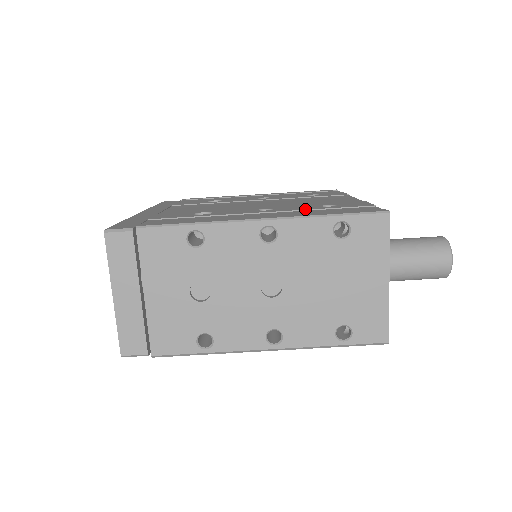
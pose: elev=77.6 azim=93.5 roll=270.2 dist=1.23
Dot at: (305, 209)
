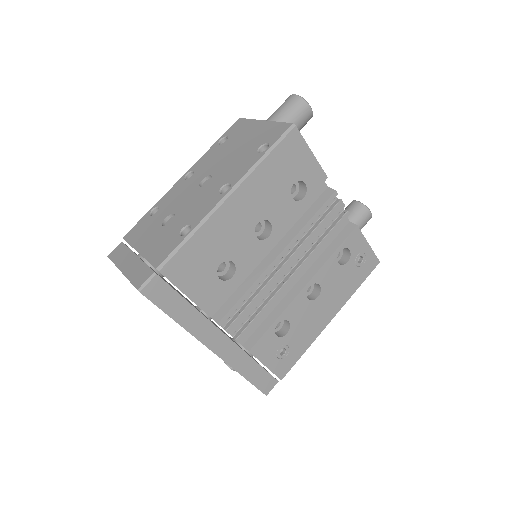
Dot at: occluded
